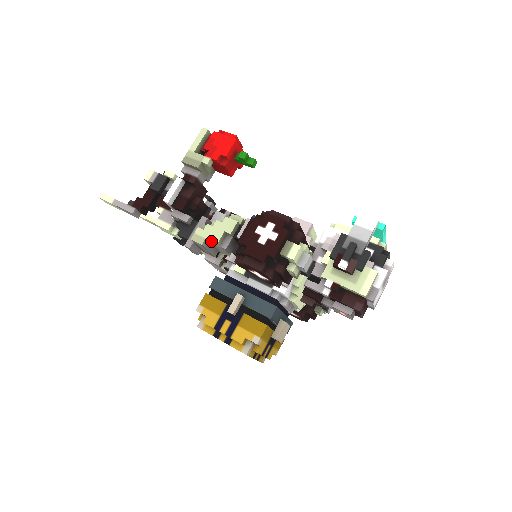
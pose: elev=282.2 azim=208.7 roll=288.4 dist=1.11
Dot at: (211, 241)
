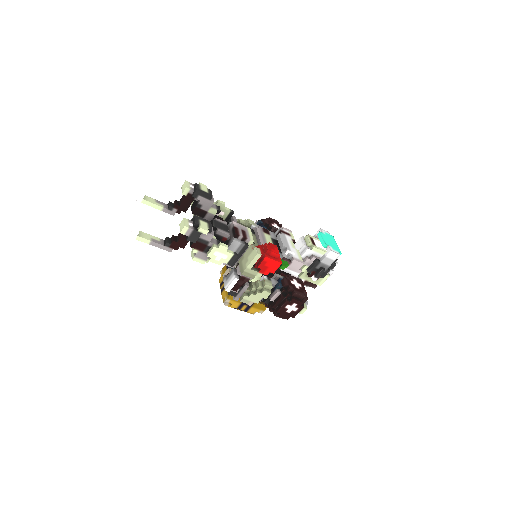
Dot at: occluded
